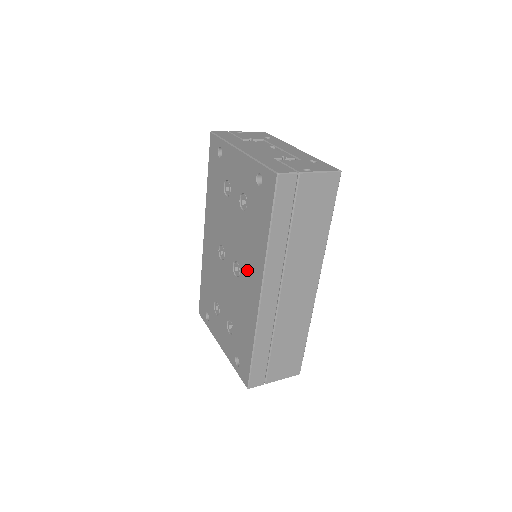
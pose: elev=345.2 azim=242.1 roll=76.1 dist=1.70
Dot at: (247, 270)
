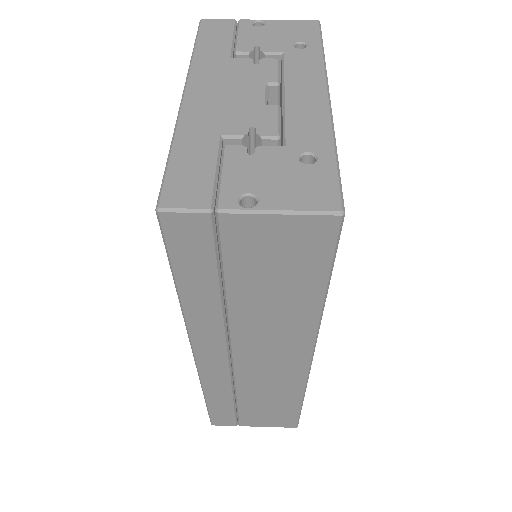
Dot at: occluded
